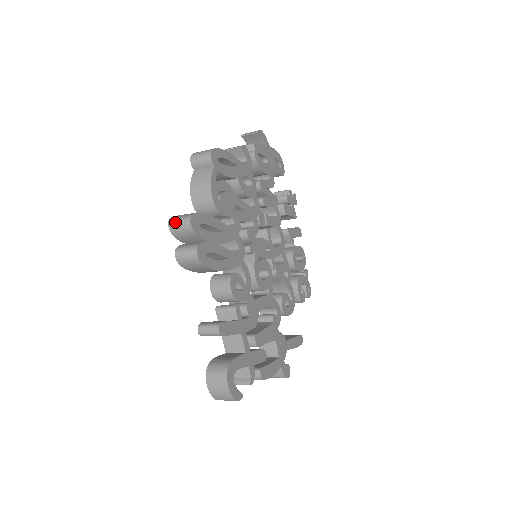
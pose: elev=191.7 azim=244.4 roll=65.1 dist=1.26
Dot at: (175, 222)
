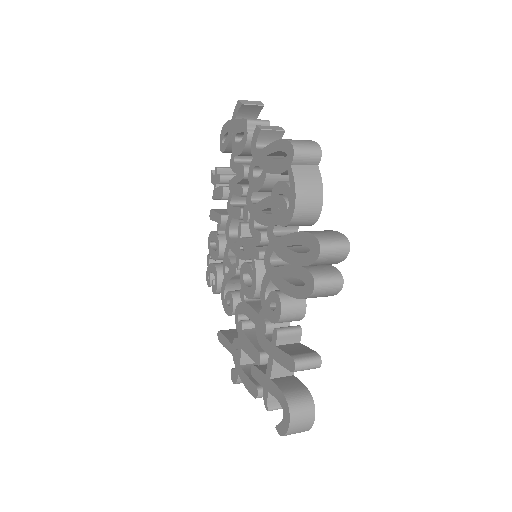
Dot at: (330, 246)
